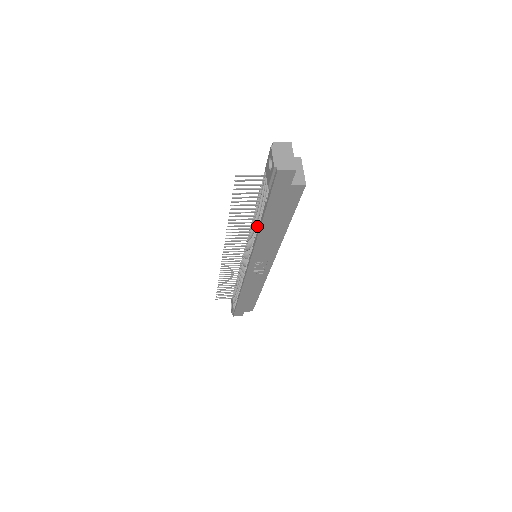
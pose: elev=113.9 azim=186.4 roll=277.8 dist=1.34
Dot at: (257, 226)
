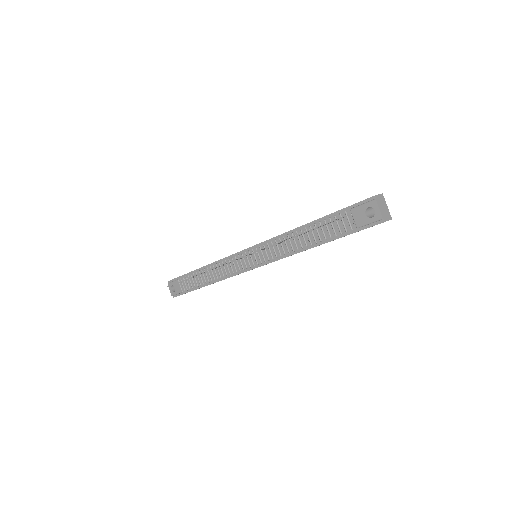
Dot at: (307, 246)
